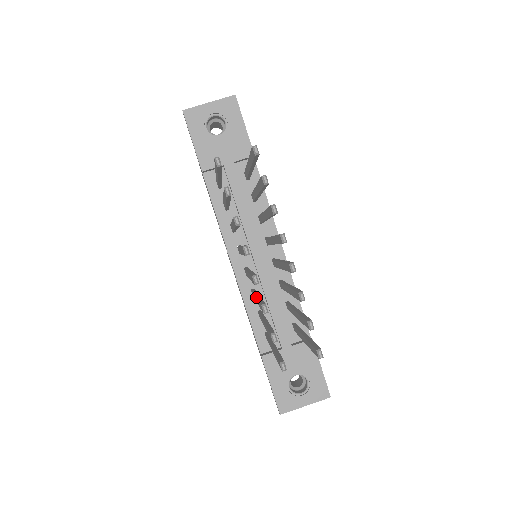
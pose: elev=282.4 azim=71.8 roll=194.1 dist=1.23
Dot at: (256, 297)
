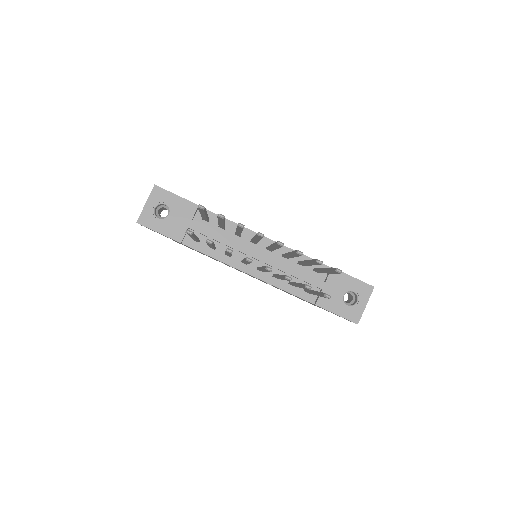
Dot at: (279, 277)
